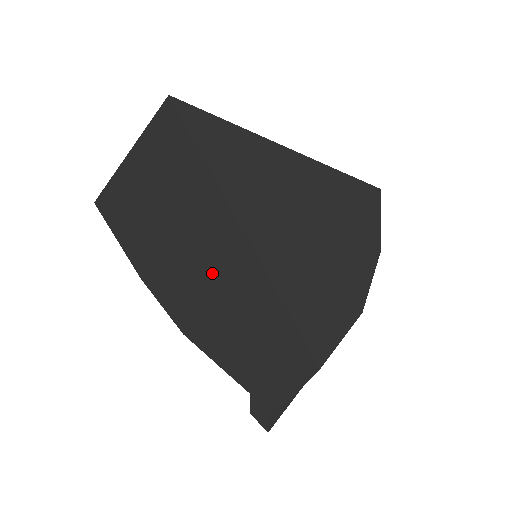
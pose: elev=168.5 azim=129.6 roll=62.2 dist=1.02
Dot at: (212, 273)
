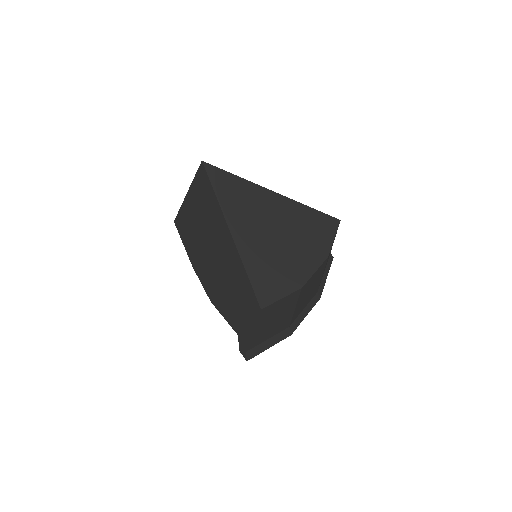
Dot at: (220, 258)
